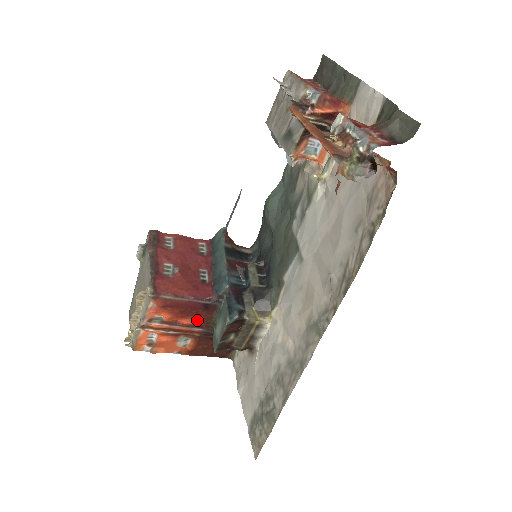
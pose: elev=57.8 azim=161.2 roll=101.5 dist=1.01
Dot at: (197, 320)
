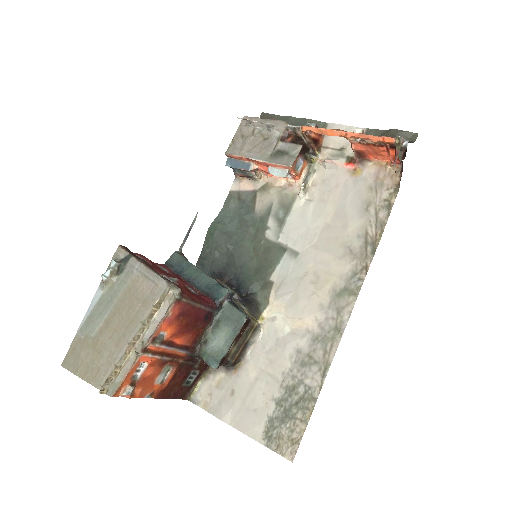
Dot at: (189, 338)
